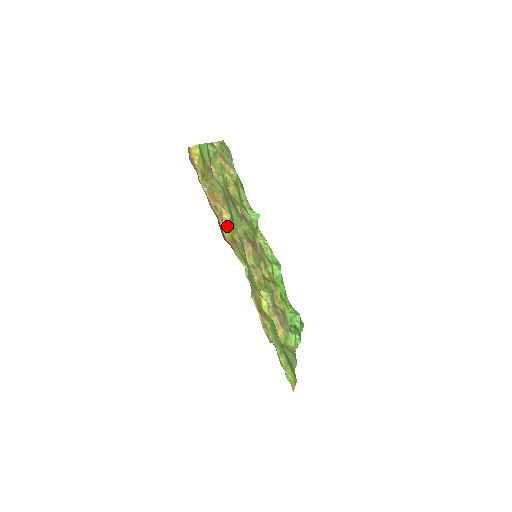
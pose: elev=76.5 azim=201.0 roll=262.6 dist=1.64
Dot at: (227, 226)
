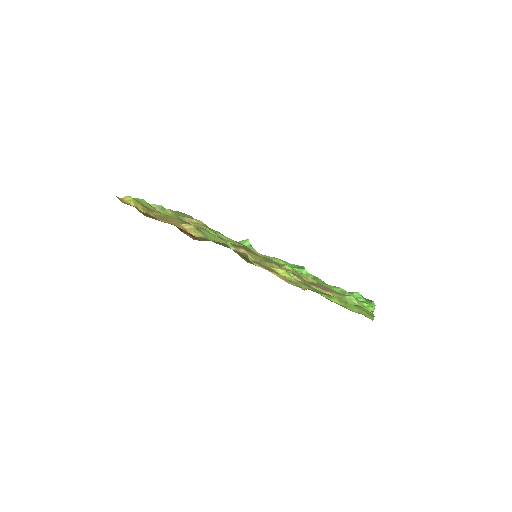
Dot at: (194, 233)
